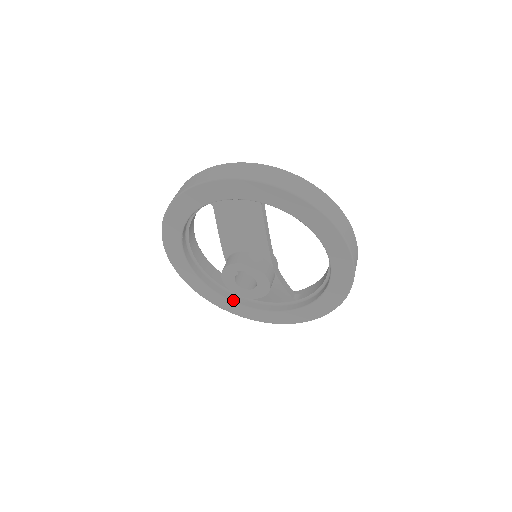
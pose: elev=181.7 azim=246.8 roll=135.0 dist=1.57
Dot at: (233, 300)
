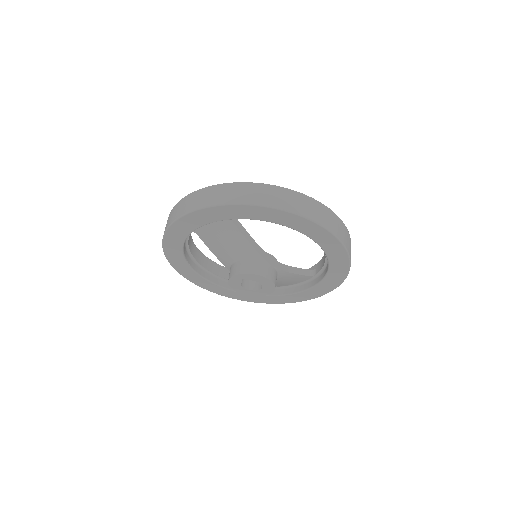
Dot at: occluded
